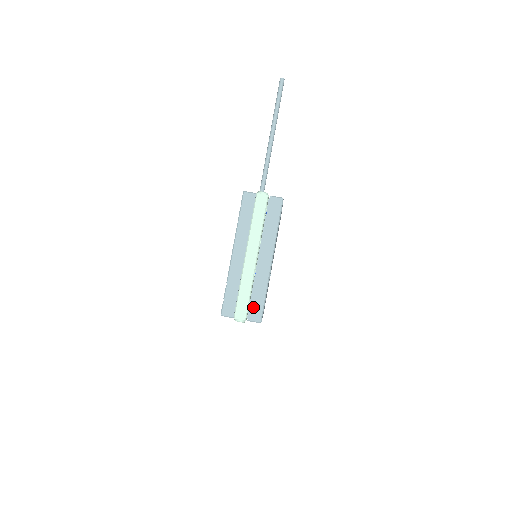
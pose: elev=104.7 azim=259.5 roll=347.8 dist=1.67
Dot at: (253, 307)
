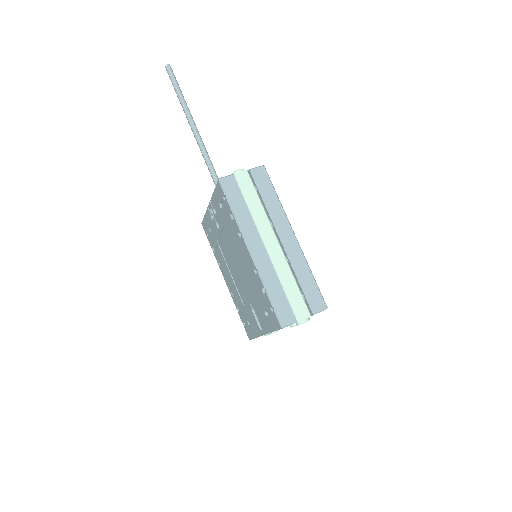
Dot at: (309, 296)
